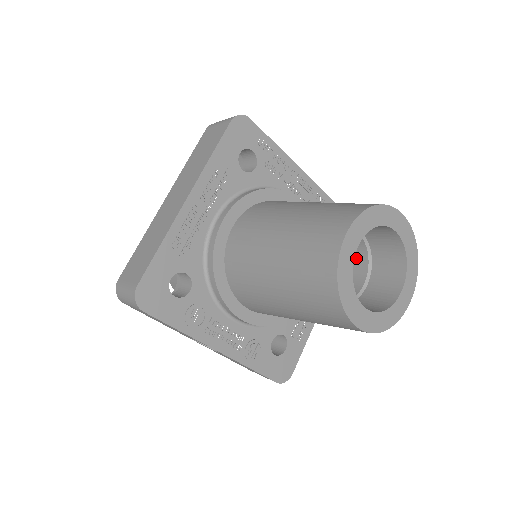
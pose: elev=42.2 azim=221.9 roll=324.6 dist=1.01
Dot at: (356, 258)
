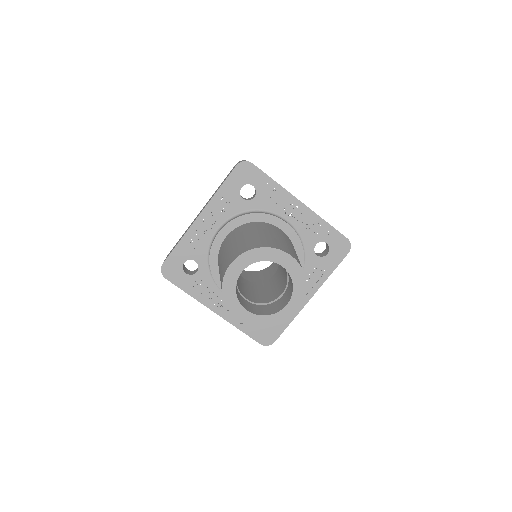
Dot at: (286, 275)
